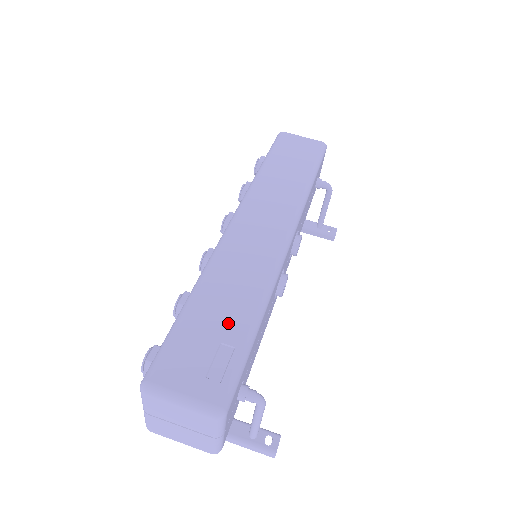
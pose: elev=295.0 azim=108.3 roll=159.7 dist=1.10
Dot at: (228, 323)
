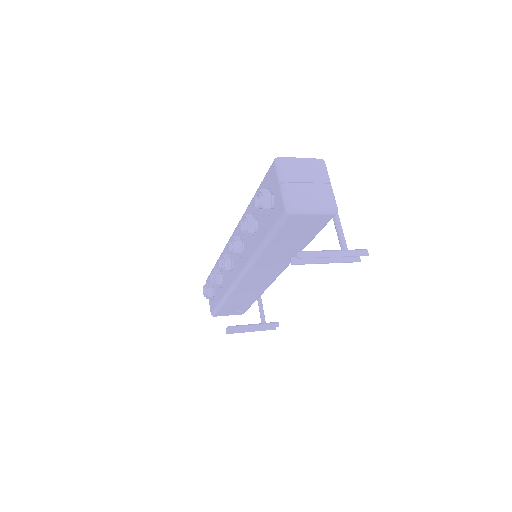
Dot at: occluded
